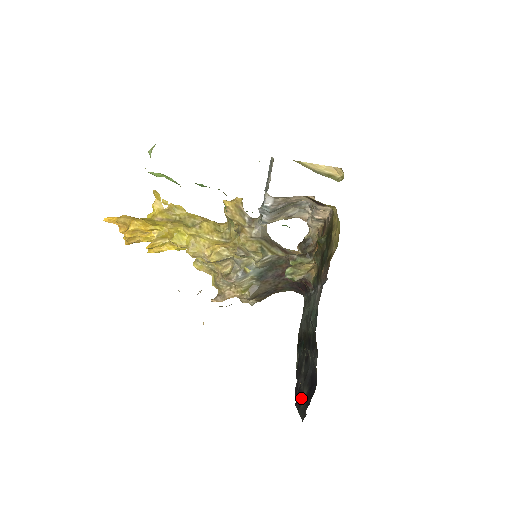
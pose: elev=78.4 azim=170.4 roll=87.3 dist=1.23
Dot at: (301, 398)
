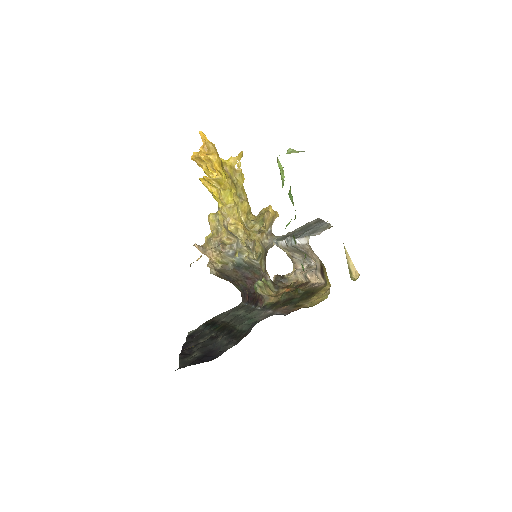
Dot at: (188, 354)
